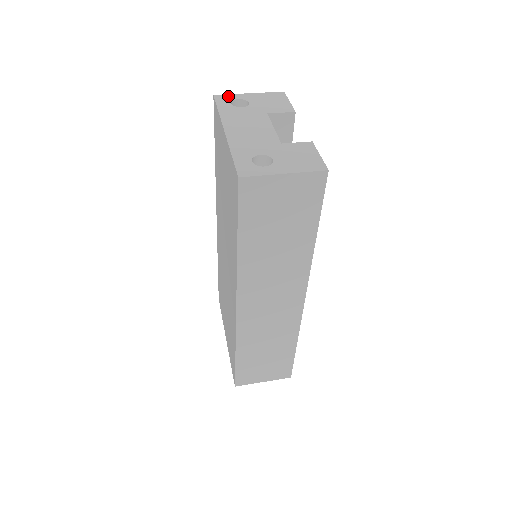
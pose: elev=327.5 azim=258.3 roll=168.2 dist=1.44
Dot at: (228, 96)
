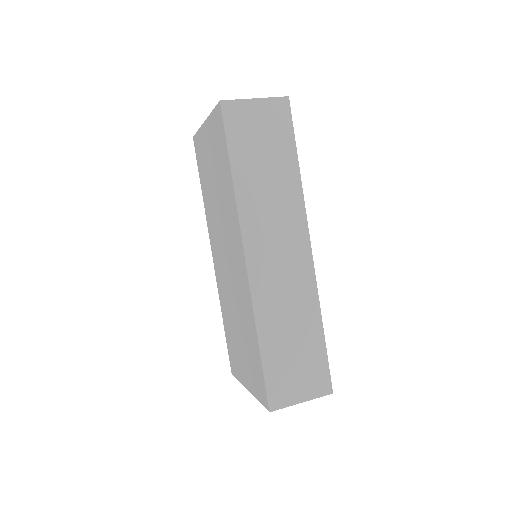
Dot at: occluded
